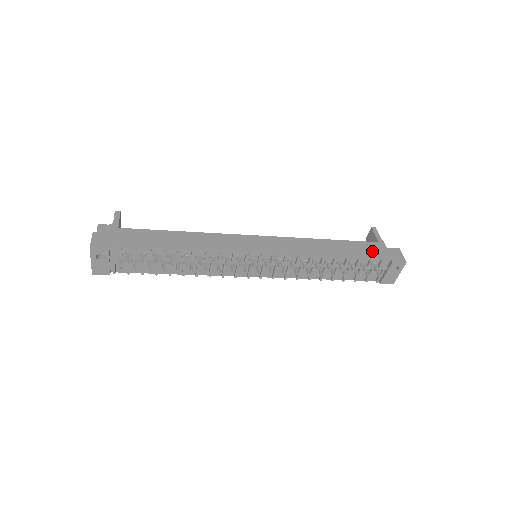
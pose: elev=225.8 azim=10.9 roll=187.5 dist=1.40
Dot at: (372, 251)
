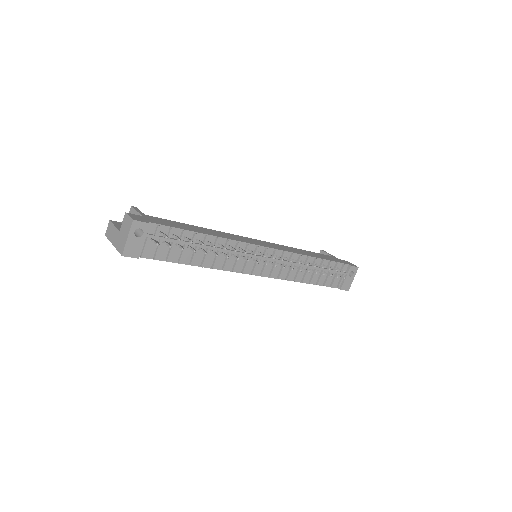
Dot at: (334, 259)
